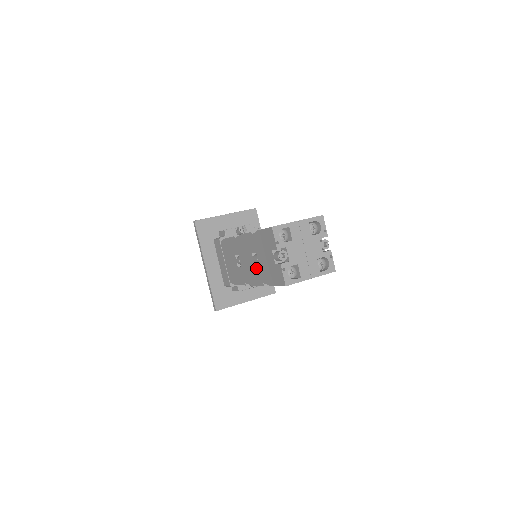
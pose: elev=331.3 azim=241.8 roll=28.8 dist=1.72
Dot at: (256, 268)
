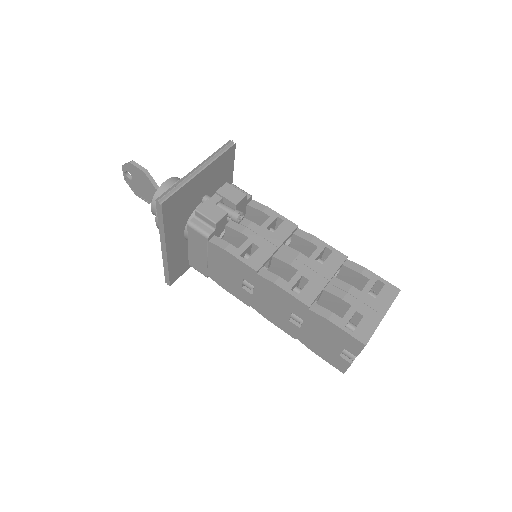
Dot at: (291, 324)
